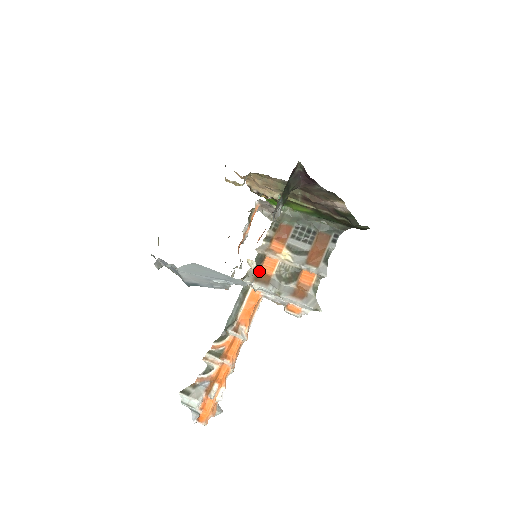
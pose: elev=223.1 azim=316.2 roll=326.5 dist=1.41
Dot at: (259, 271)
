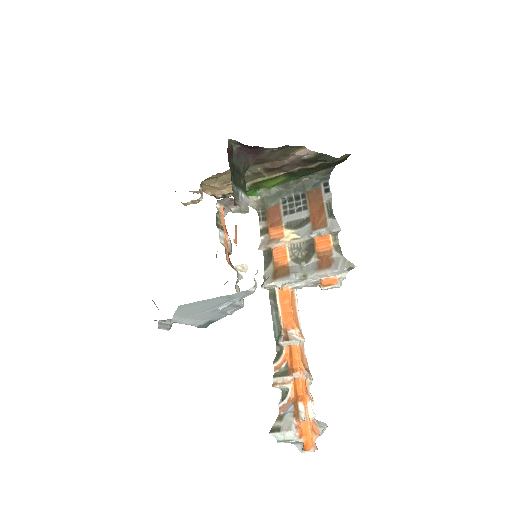
Dot at: (274, 267)
